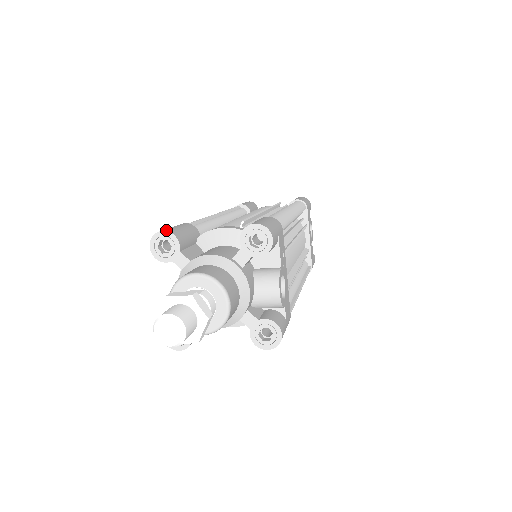
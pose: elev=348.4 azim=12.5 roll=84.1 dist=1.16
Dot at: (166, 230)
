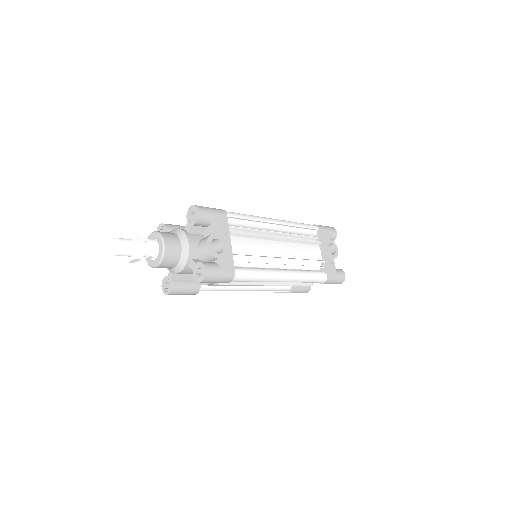
Dot at: (162, 223)
